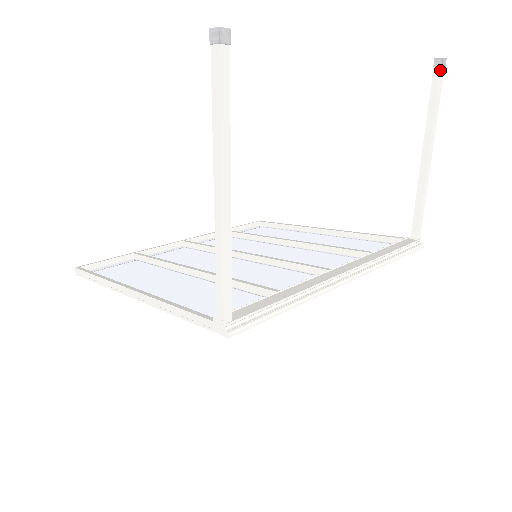
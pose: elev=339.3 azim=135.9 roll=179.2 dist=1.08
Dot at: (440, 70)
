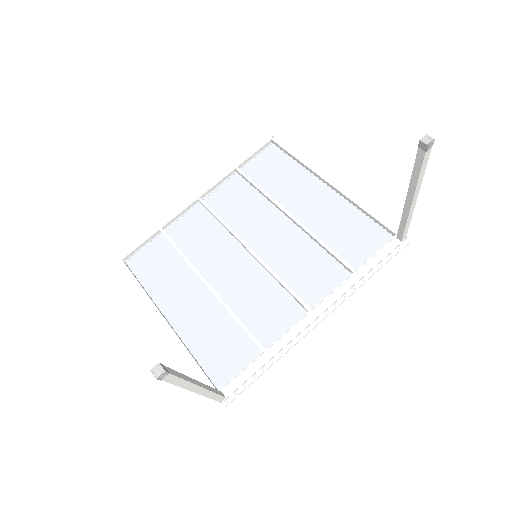
Dot at: (424, 153)
